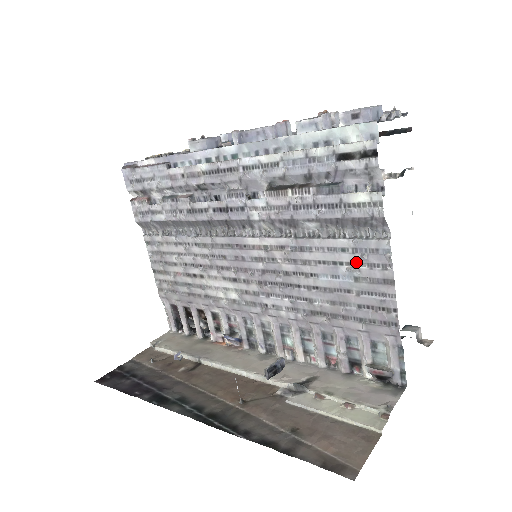
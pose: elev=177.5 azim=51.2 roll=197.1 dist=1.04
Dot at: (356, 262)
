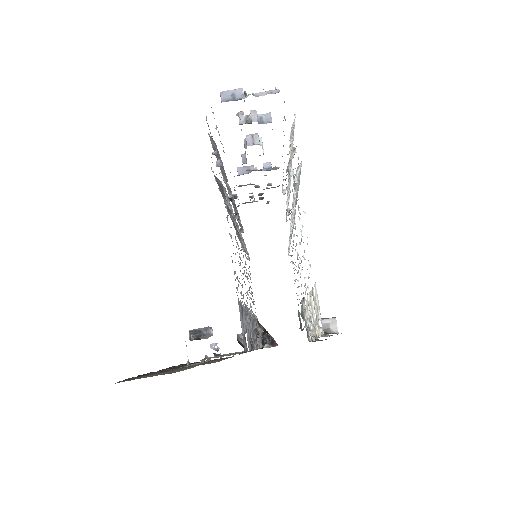
Dot at: occluded
